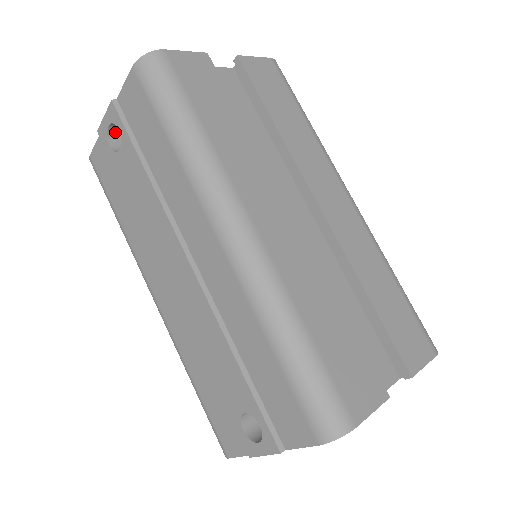
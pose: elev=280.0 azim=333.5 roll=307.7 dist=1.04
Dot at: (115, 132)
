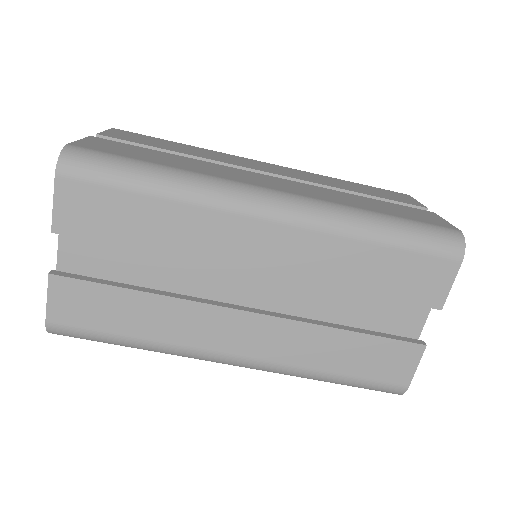
Dot at: occluded
